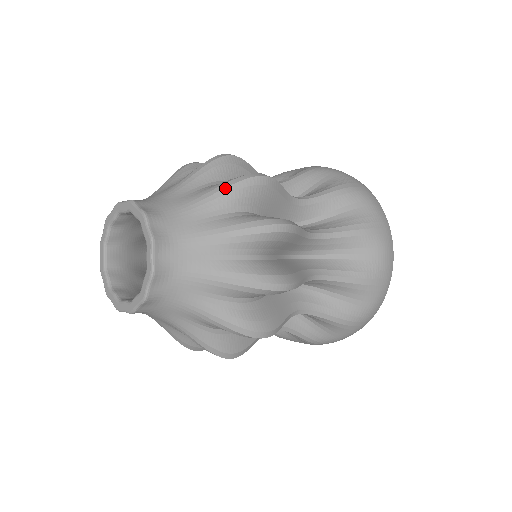
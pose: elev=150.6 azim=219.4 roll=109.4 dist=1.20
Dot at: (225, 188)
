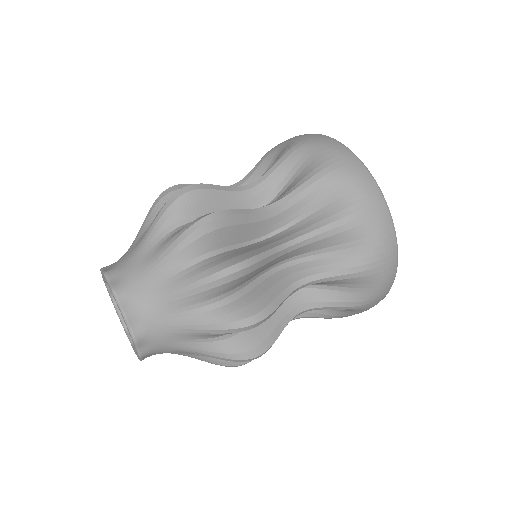
Dot at: (147, 214)
